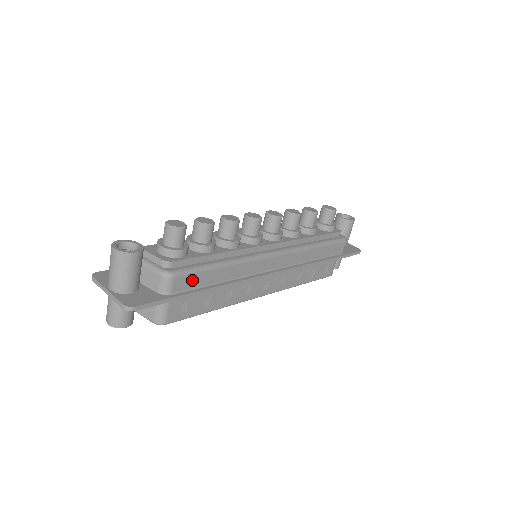
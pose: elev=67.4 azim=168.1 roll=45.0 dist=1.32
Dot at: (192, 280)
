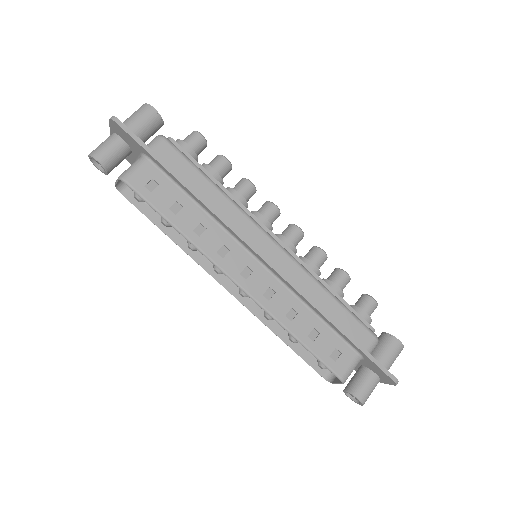
Dot at: (177, 162)
